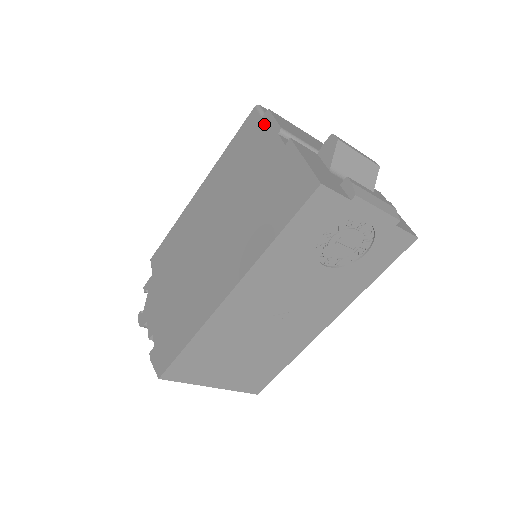
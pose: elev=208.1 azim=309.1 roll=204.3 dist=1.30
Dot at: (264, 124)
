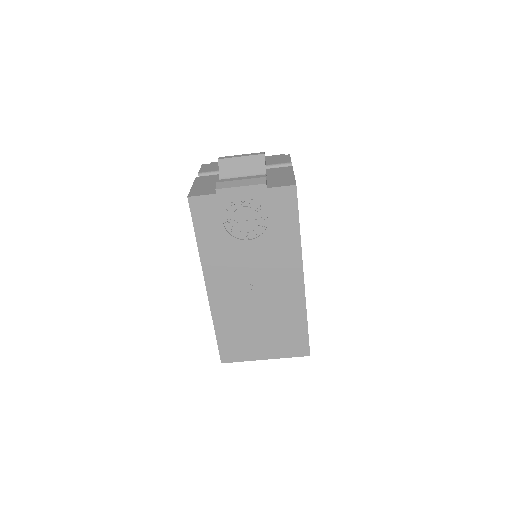
Dot at: occluded
